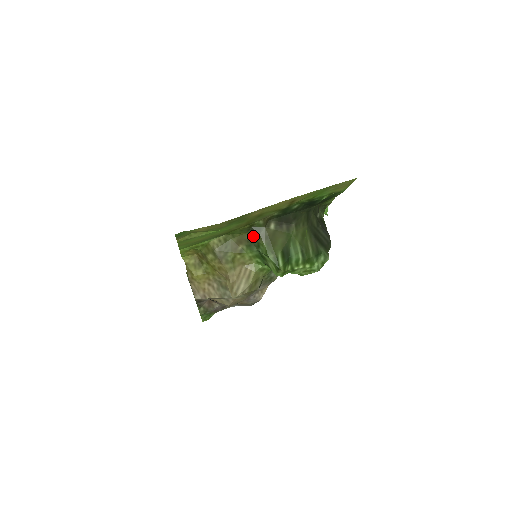
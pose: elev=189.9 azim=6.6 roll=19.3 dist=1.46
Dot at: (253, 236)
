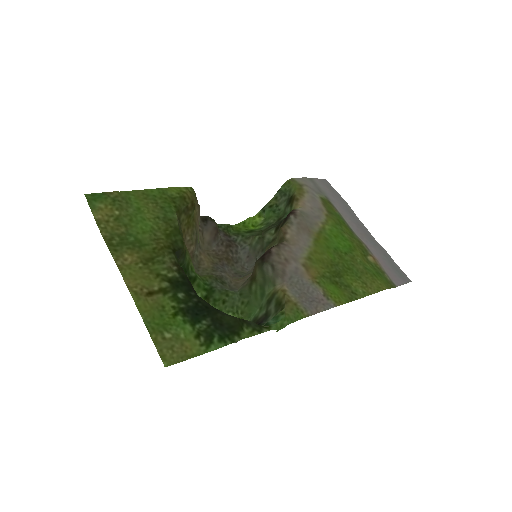
Dot at: (180, 256)
